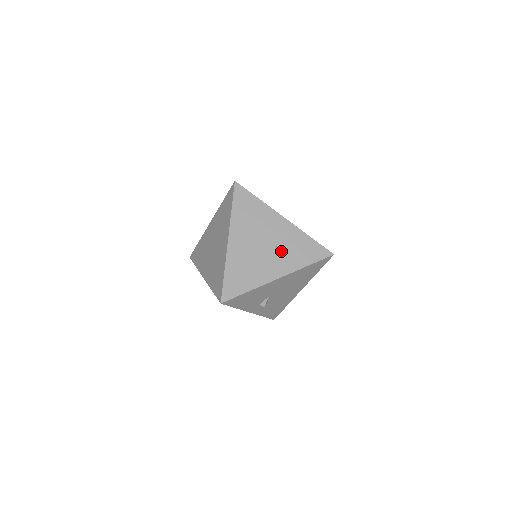
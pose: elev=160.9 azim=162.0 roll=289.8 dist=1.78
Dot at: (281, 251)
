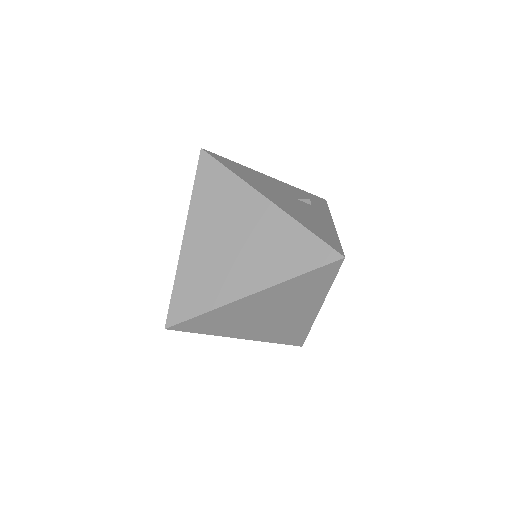
Dot at: (305, 202)
